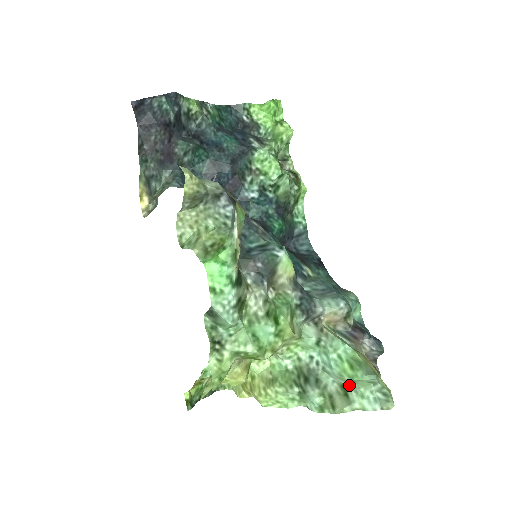
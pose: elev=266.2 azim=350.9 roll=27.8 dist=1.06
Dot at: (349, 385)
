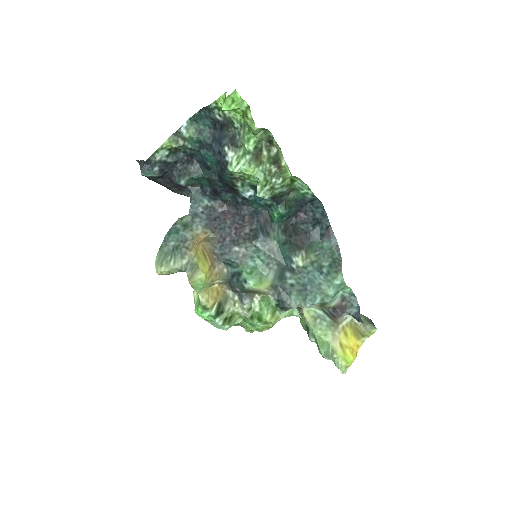
Dot at: occluded
